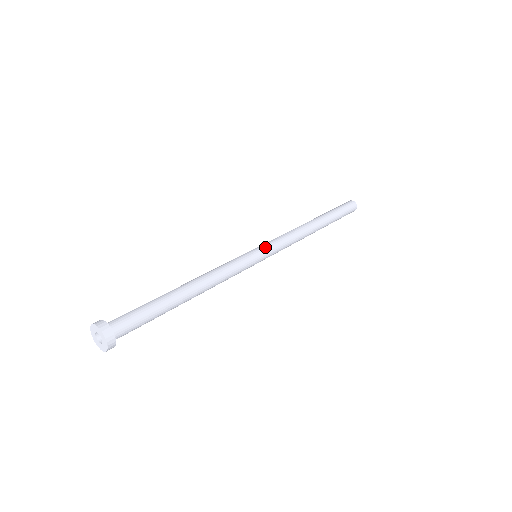
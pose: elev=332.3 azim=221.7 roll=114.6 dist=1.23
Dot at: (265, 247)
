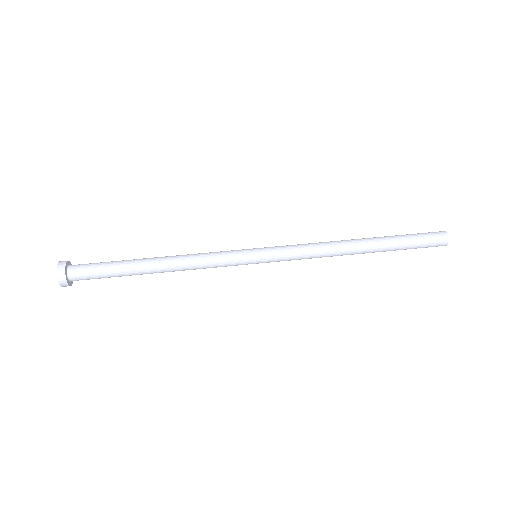
Dot at: (267, 247)
